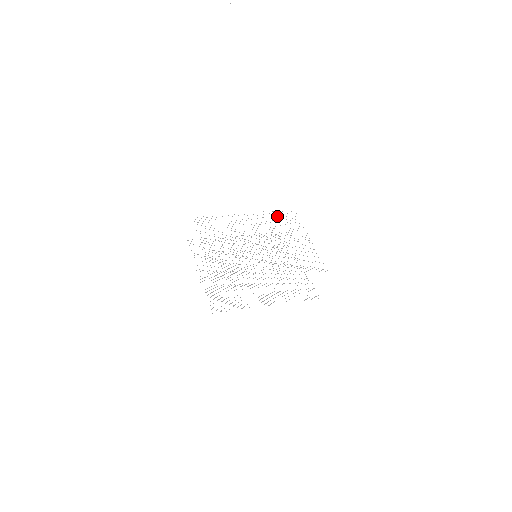
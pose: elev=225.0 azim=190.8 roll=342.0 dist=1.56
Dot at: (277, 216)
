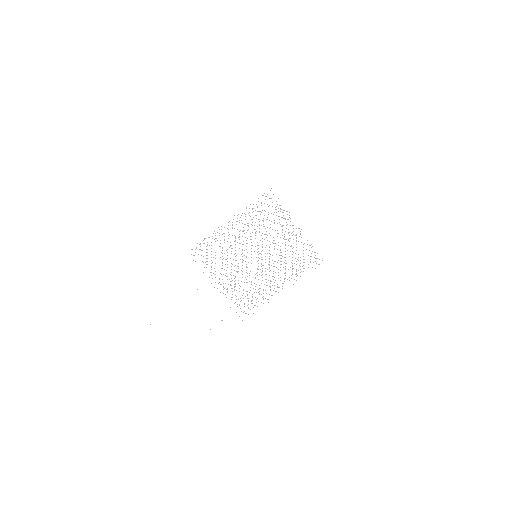
Dot at: occluded
